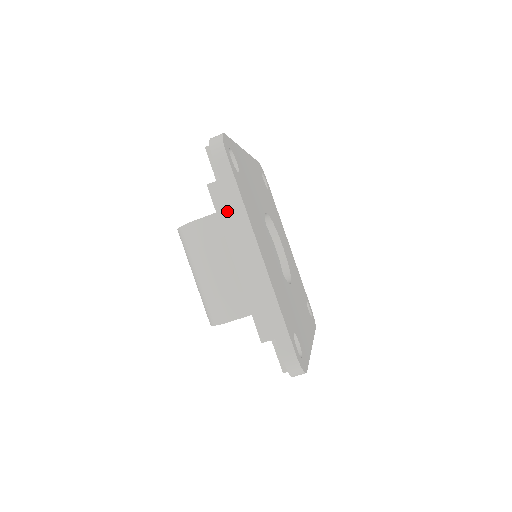
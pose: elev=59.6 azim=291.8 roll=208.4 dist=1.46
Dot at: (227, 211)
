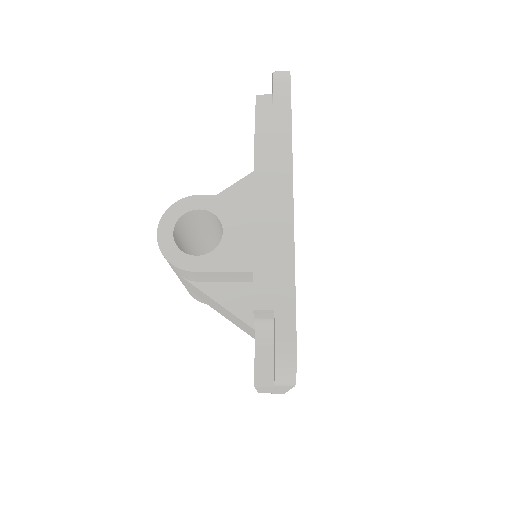
Dot at: occluded
